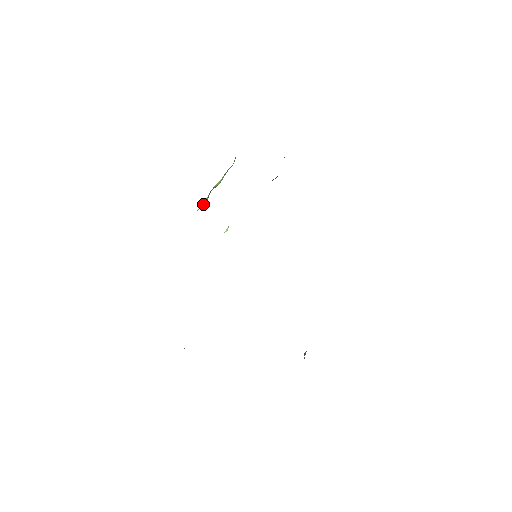
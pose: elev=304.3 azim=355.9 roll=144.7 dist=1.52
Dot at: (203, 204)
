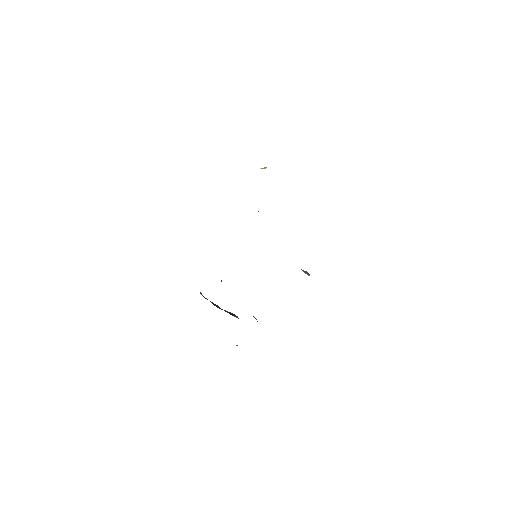
Dot at: occluded
